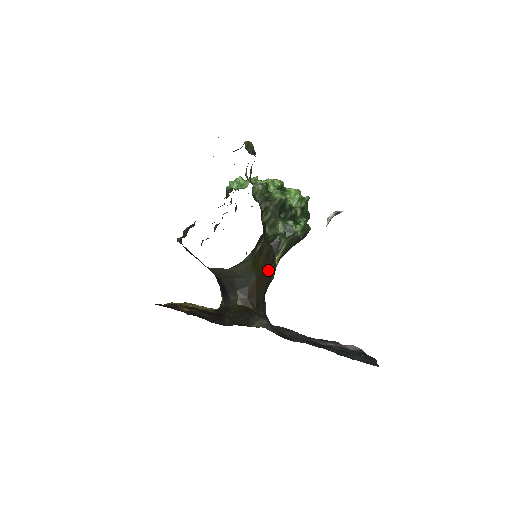
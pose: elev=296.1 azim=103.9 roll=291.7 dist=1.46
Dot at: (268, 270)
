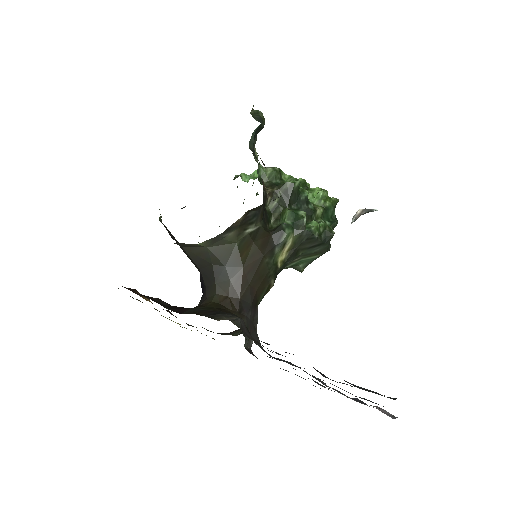
Dot at: (262, 265)
